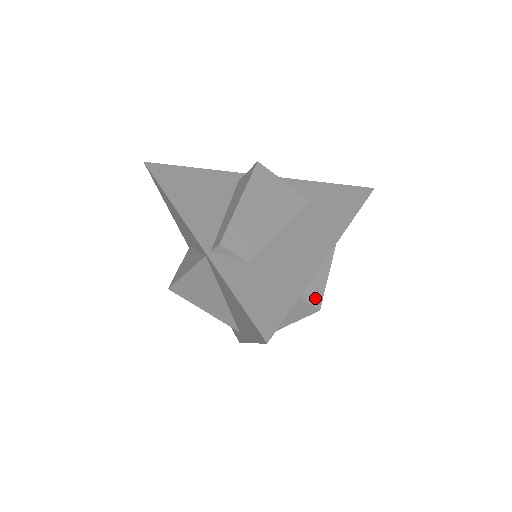
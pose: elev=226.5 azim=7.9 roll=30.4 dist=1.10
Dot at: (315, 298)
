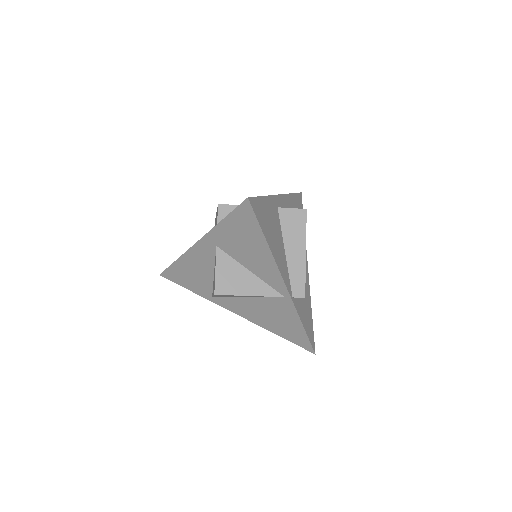
Dot at: occluded
